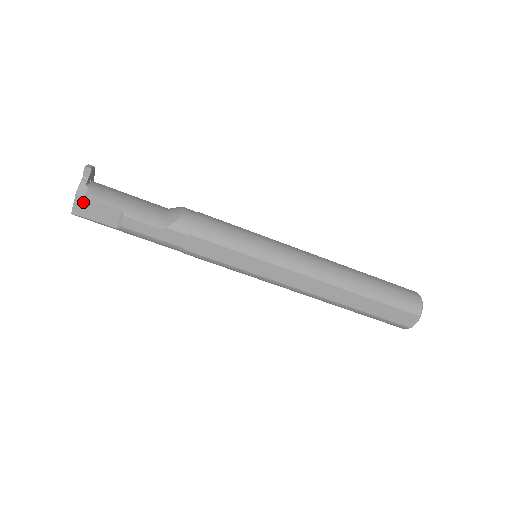
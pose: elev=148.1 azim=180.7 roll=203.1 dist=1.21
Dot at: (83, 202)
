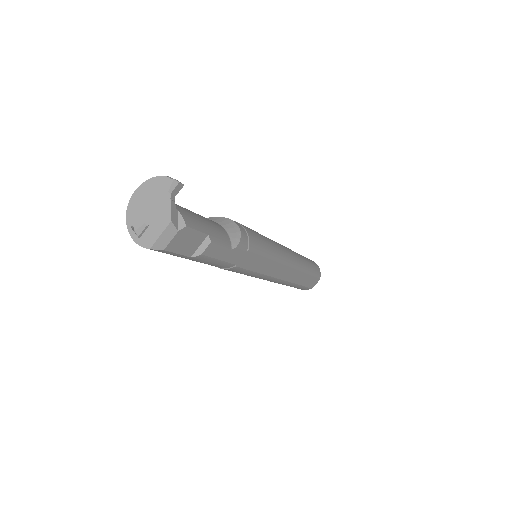
Dot at: (178, 232)
